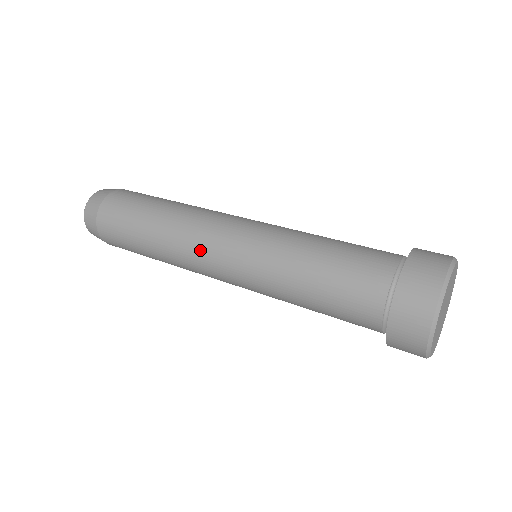
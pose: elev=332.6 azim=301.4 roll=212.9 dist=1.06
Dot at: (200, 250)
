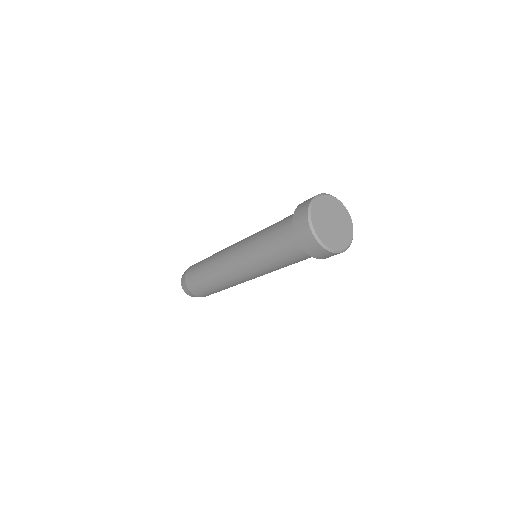
Dot at: (225, 260)
